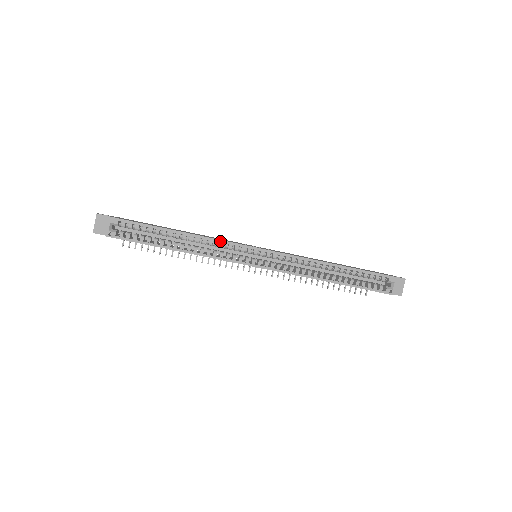
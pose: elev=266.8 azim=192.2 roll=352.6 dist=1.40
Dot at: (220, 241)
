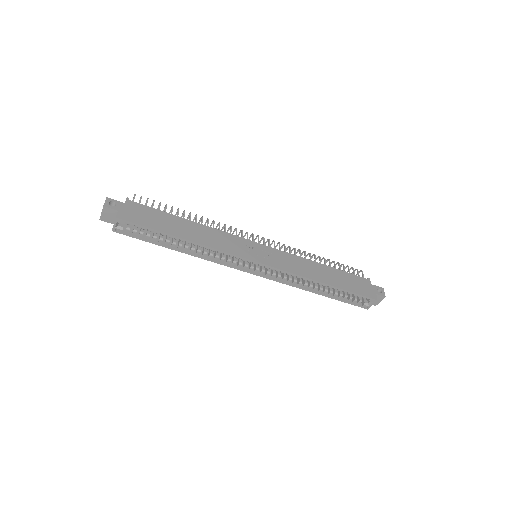
Dot at: (223, 252)
